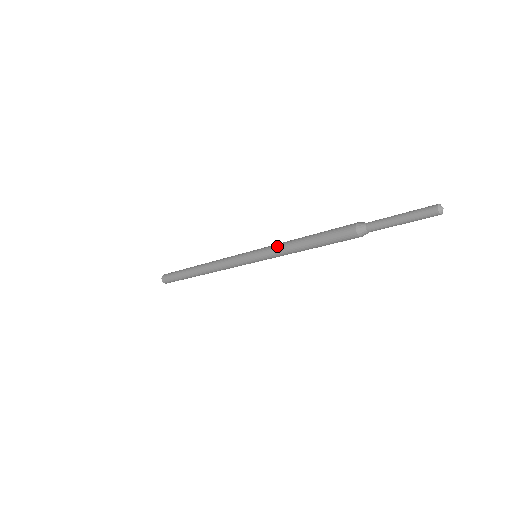
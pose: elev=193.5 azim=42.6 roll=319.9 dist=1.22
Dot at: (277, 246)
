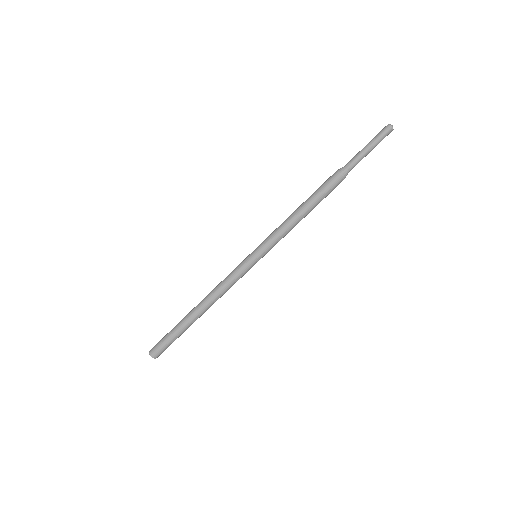
Dot at: (276, 230)
